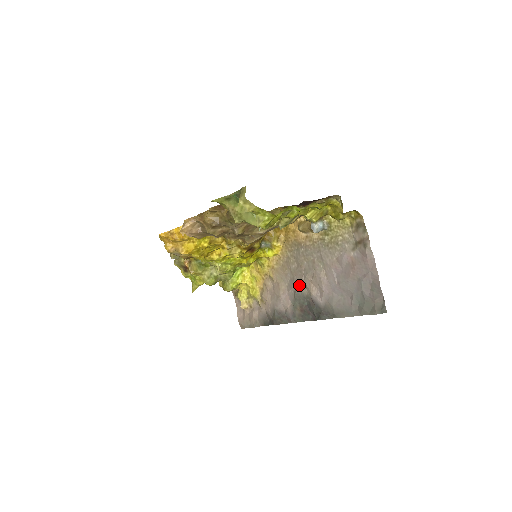
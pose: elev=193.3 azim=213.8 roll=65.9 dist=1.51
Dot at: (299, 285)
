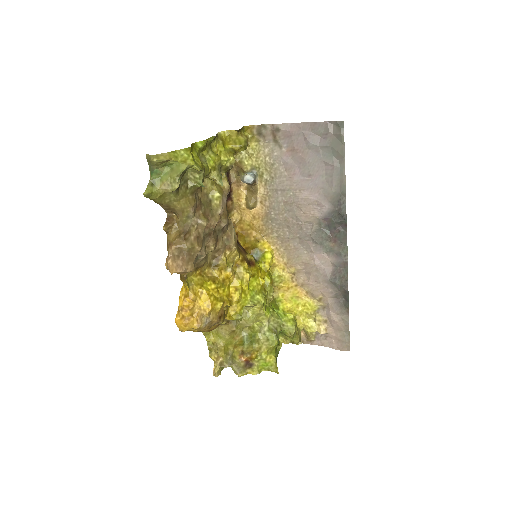
Dot at: (306, 232)
